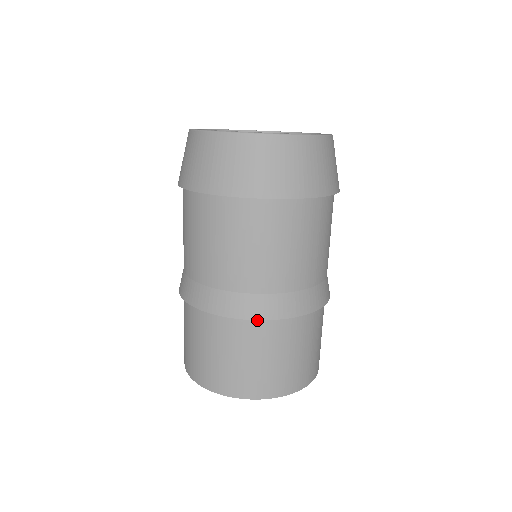
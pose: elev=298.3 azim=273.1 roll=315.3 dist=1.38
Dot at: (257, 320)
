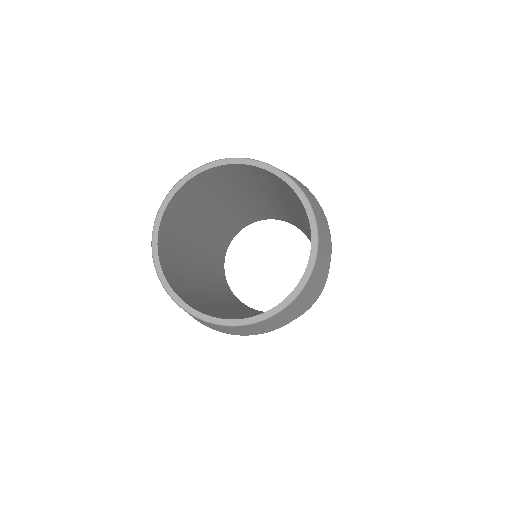
Dot at: occluded
